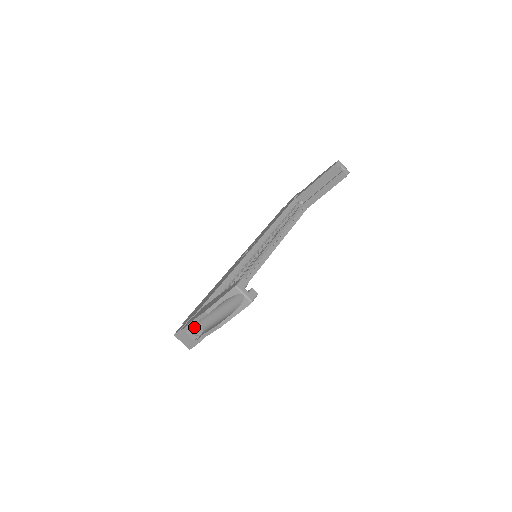
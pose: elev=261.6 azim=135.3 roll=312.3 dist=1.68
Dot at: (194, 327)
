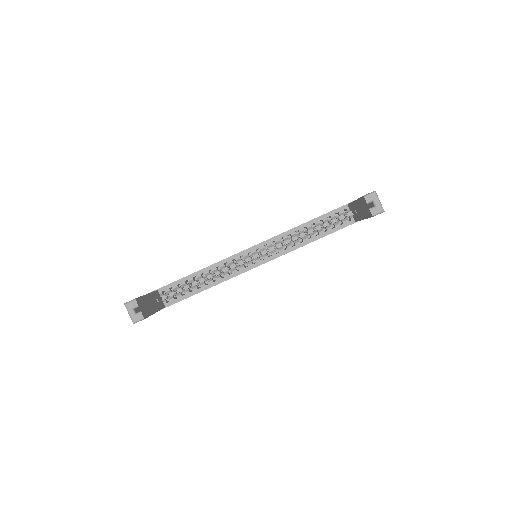
Dot at: occluded
